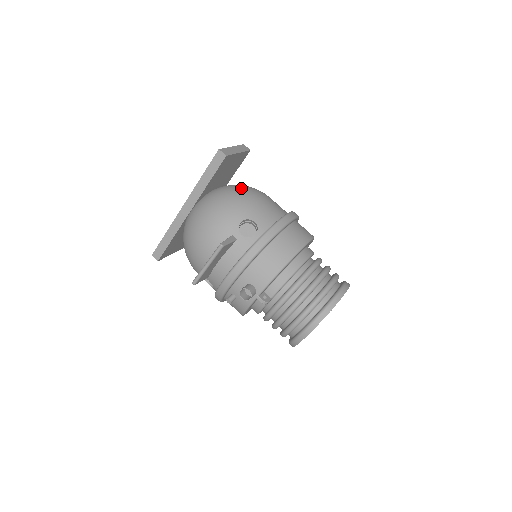
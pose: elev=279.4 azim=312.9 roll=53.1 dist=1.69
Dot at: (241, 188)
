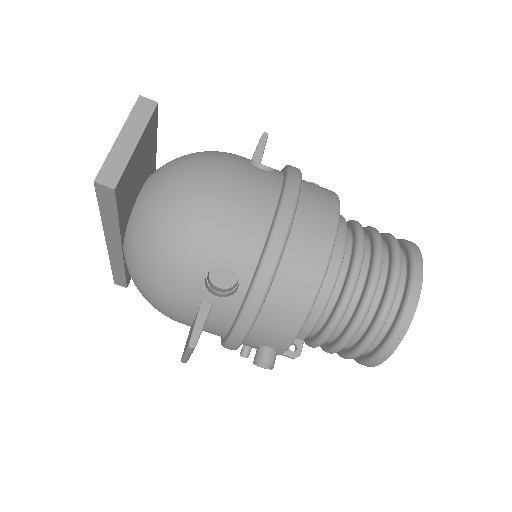
Dot at: (178, 196)
